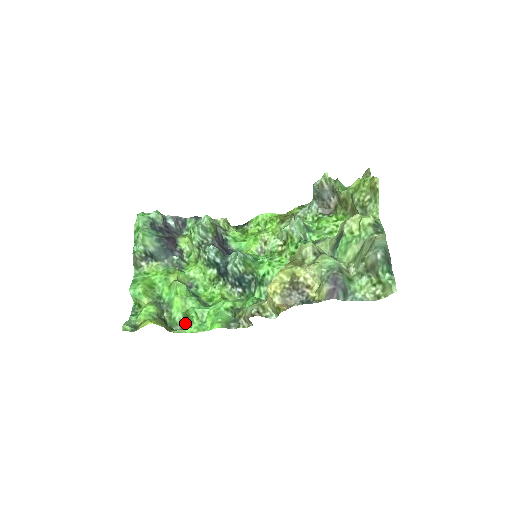
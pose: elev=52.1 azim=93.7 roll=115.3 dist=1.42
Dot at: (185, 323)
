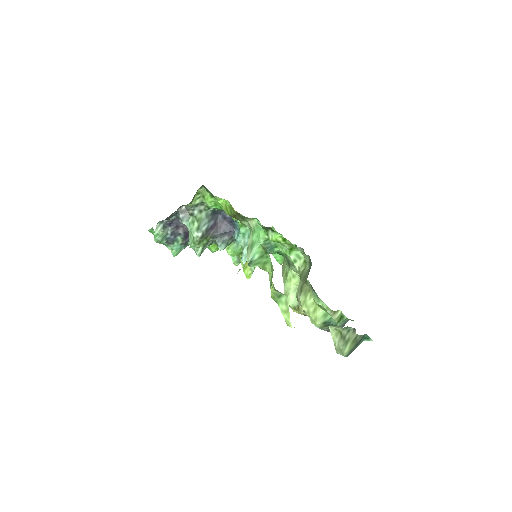
Dot at: occluded
